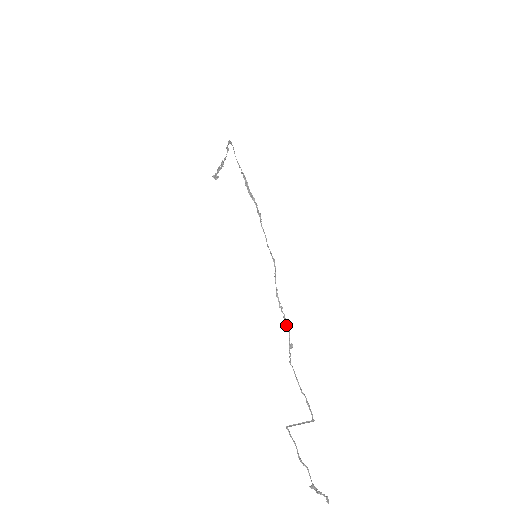
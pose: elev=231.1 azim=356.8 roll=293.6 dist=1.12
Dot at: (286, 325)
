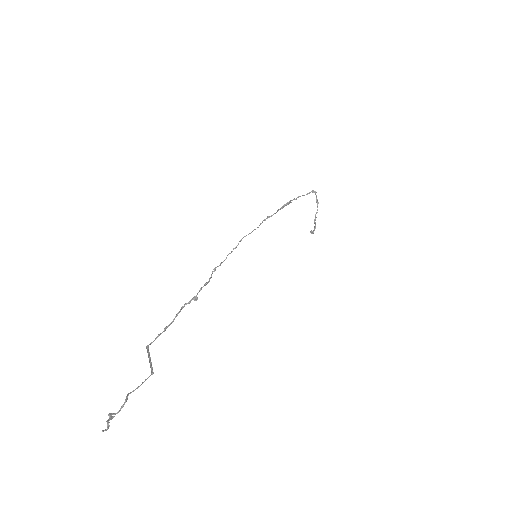
Dot at: (206, 282)
